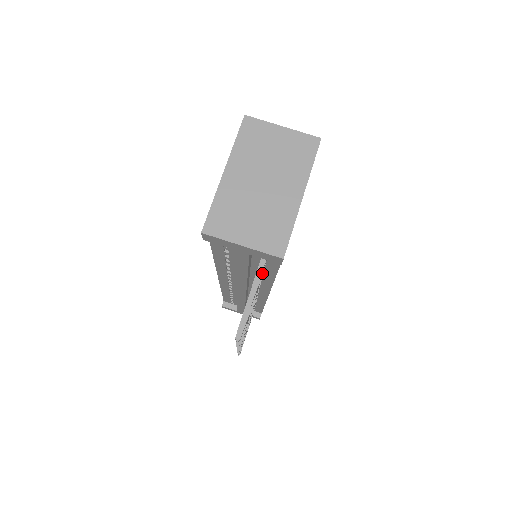
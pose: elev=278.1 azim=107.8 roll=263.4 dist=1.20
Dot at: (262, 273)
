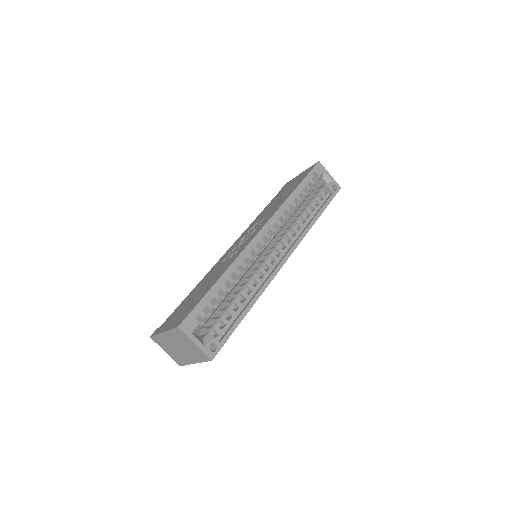
Dot at: occluded
